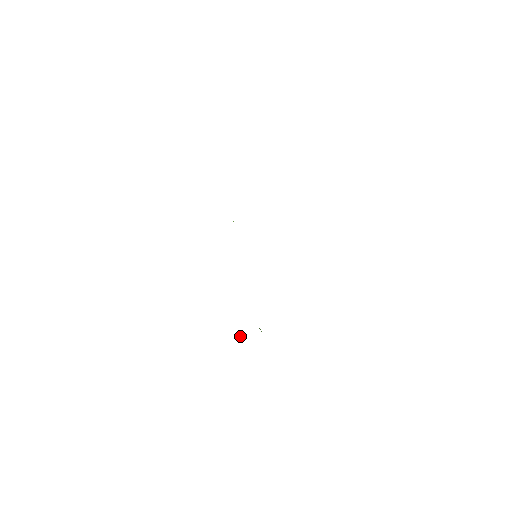
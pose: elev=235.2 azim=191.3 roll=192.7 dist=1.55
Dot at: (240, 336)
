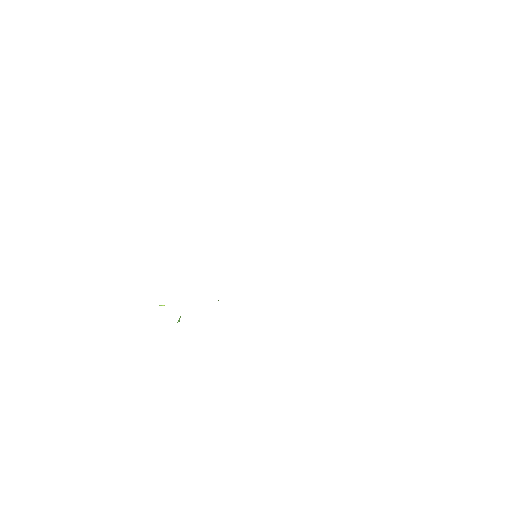
Dot at: (162, 305)
